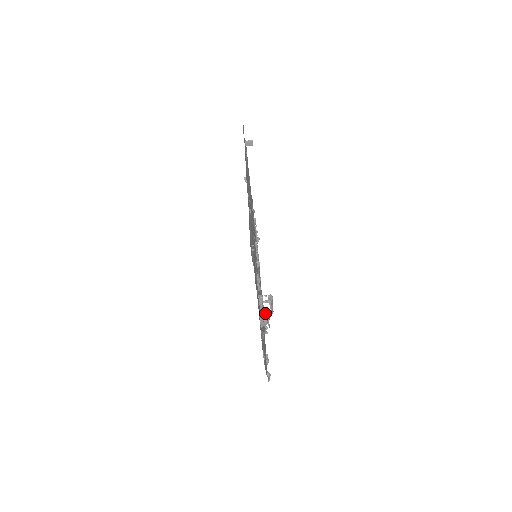
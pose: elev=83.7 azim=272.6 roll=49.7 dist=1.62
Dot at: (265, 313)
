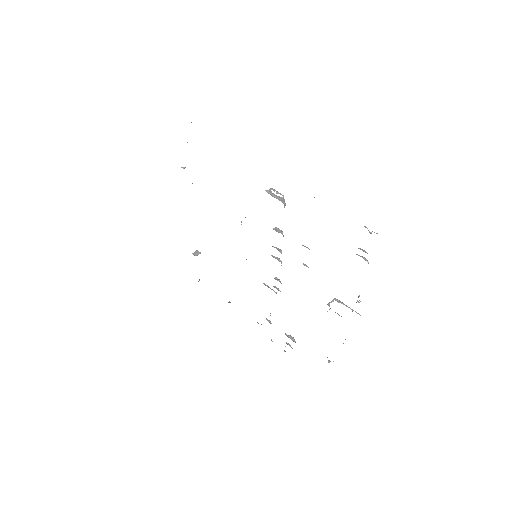
Dot at: occluded
